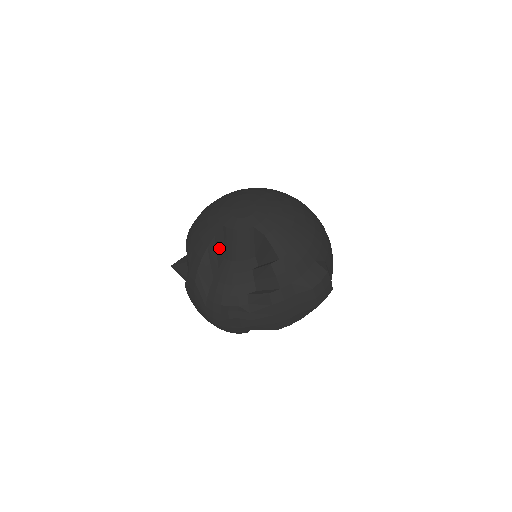
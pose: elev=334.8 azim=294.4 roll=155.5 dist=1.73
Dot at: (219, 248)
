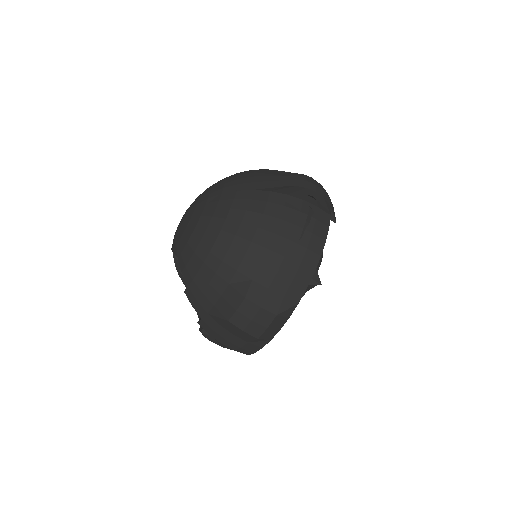
Dot at: occluded
